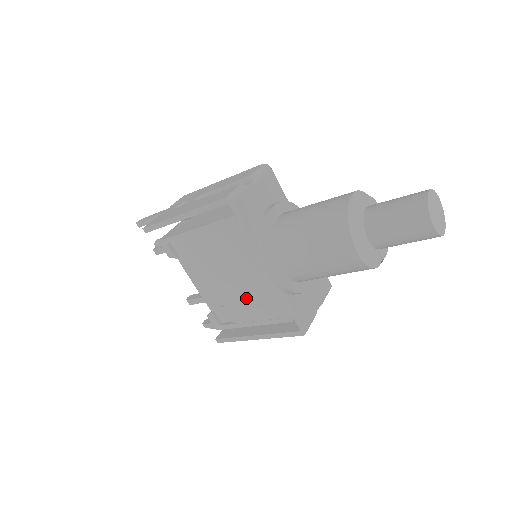
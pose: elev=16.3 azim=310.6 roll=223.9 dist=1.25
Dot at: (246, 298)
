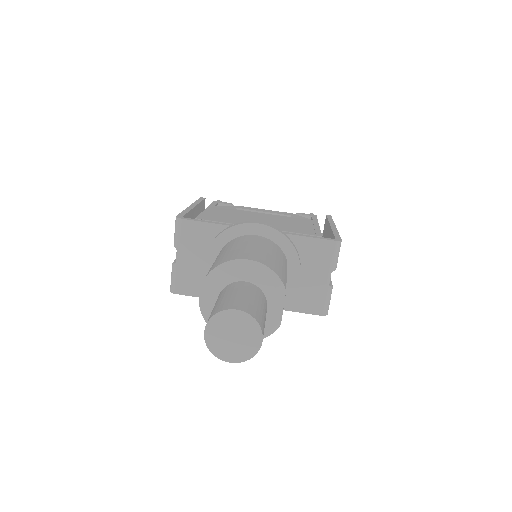
Dot at: occluded
